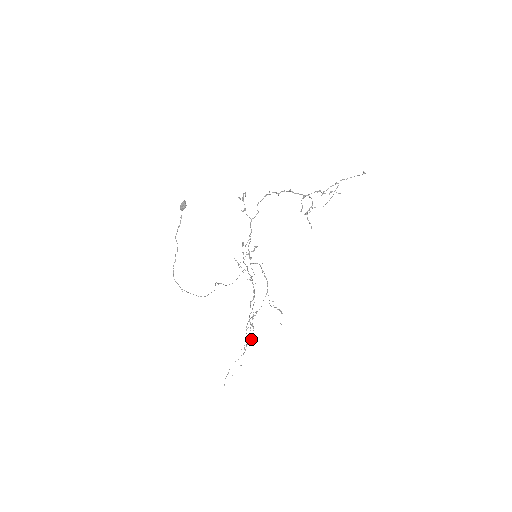
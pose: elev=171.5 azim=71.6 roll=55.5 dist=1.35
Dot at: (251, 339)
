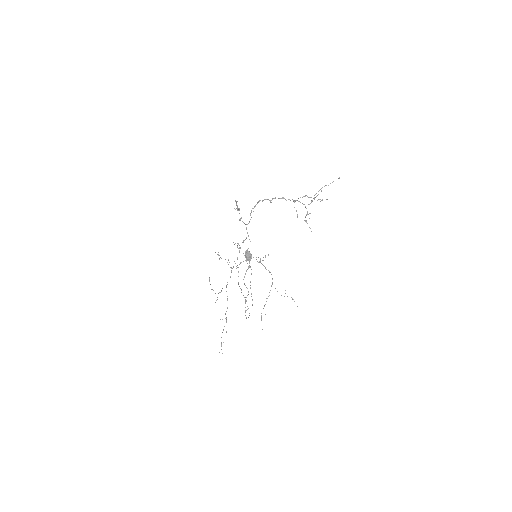
Dot at: (227, 308)
